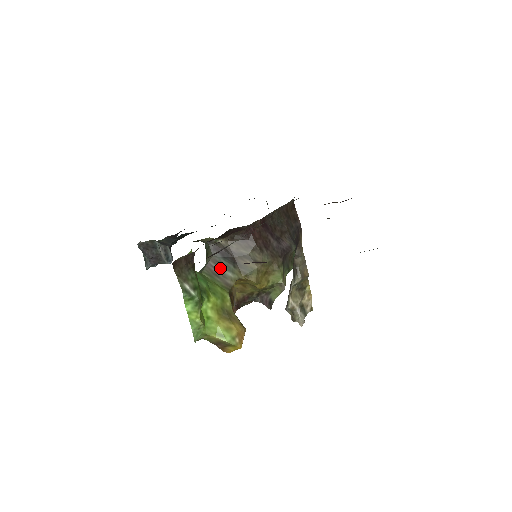
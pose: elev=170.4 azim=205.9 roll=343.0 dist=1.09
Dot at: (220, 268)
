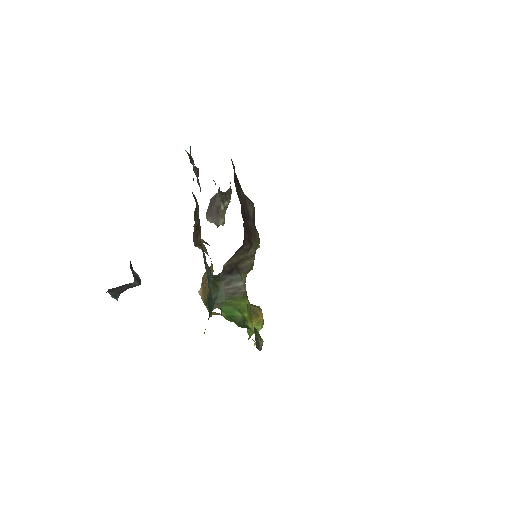
Dot at: (233, 285)
